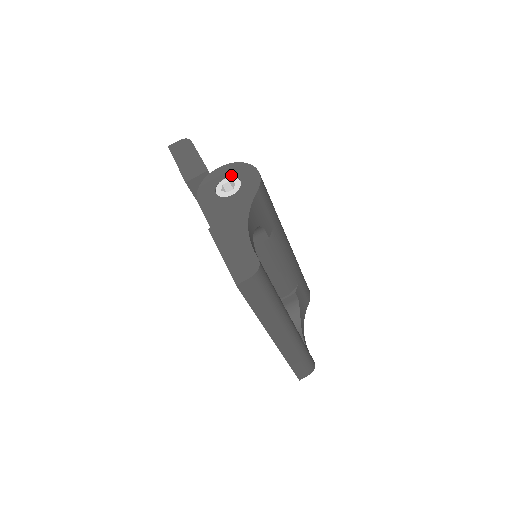
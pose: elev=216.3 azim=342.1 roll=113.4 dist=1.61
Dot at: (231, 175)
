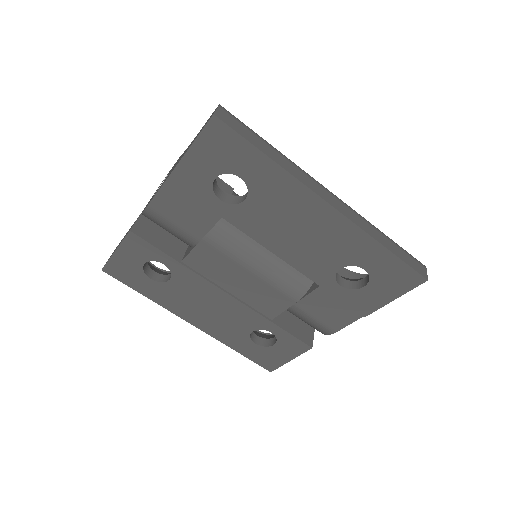
Dot at: occluded
